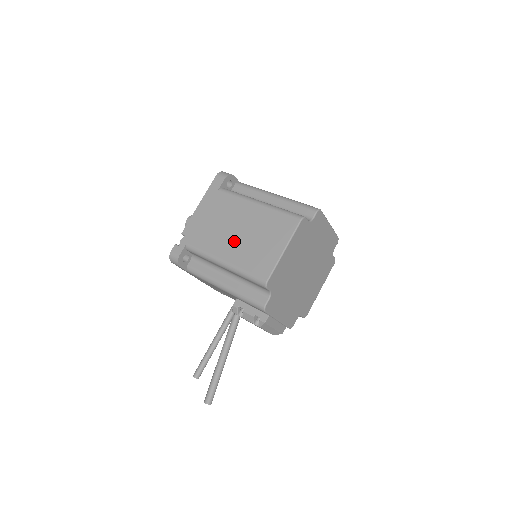
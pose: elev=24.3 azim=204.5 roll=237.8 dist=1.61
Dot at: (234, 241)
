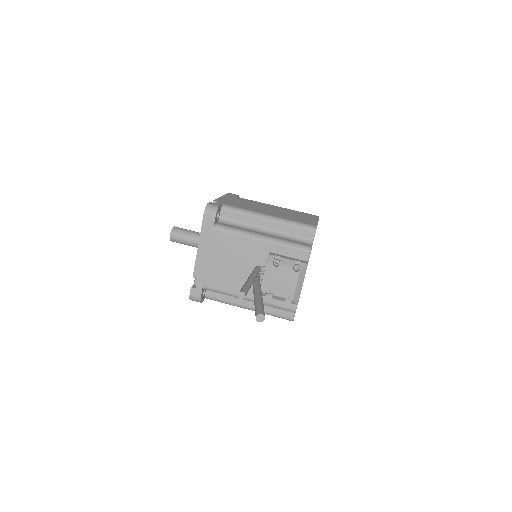
Dot at: (271, 211)
